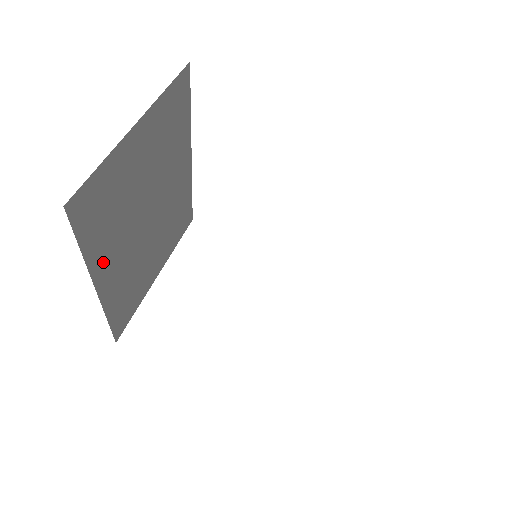
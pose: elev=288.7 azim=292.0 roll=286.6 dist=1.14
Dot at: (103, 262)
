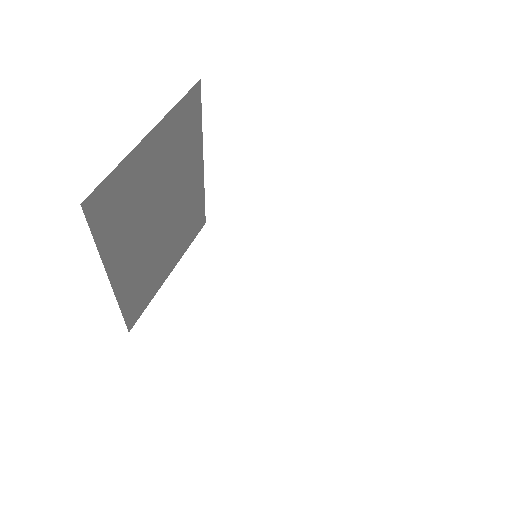
Dot at: (117, 256)
